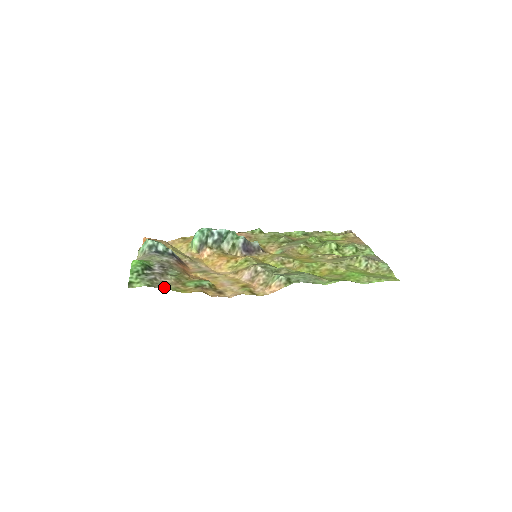
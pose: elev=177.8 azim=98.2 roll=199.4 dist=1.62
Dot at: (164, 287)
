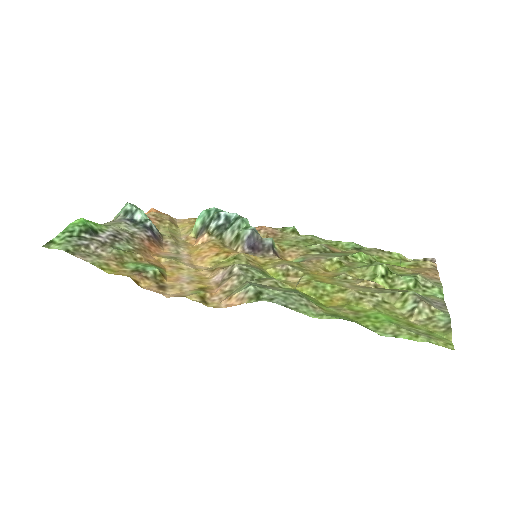
Dot at: (87, 258)
